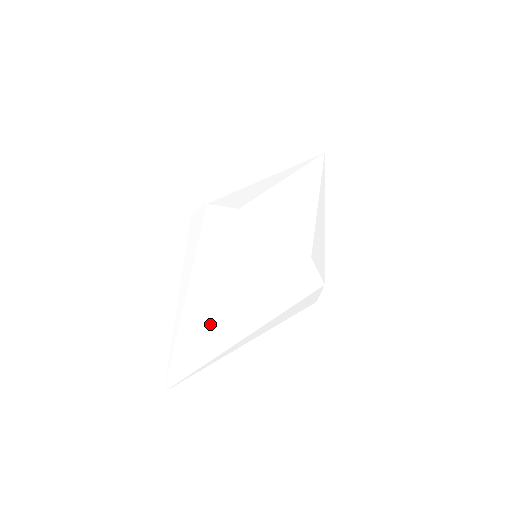
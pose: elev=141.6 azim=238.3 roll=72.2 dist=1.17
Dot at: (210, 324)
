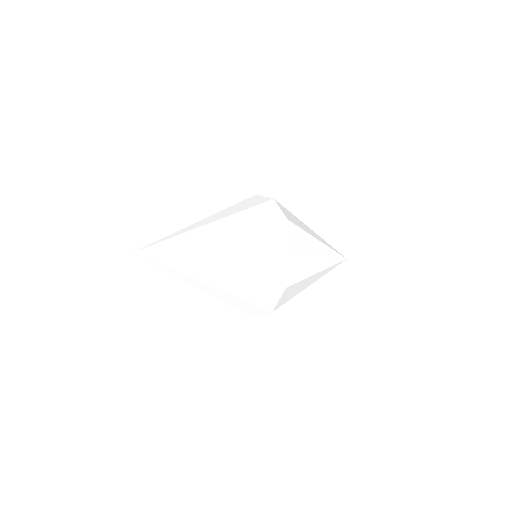
Dot at: (199, 266)
